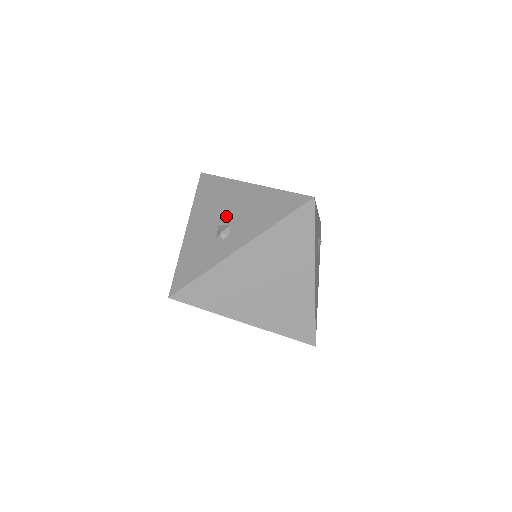
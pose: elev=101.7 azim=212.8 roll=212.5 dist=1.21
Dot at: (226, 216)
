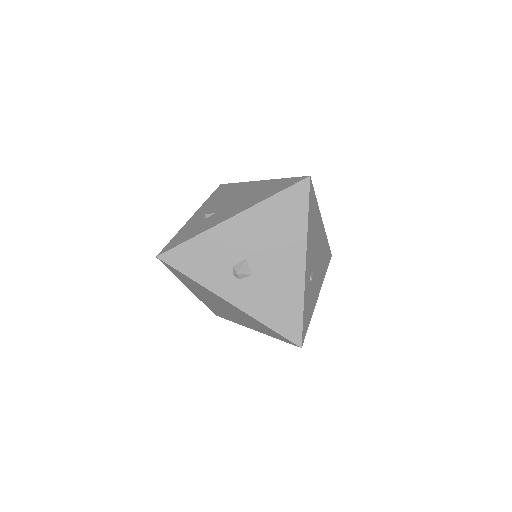
Dot at: (260, 260)
